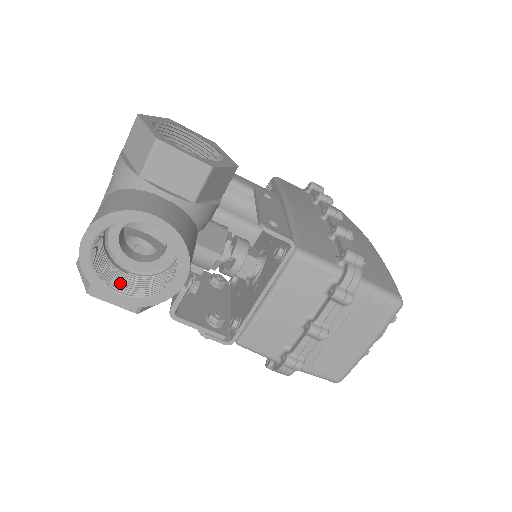
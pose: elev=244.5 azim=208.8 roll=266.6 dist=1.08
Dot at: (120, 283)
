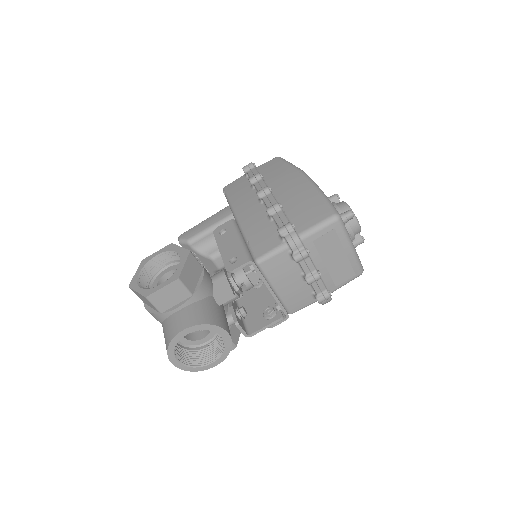
Dot at: (209, 356)
